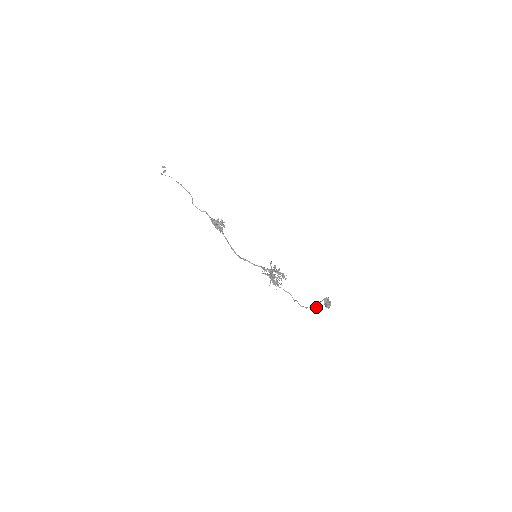
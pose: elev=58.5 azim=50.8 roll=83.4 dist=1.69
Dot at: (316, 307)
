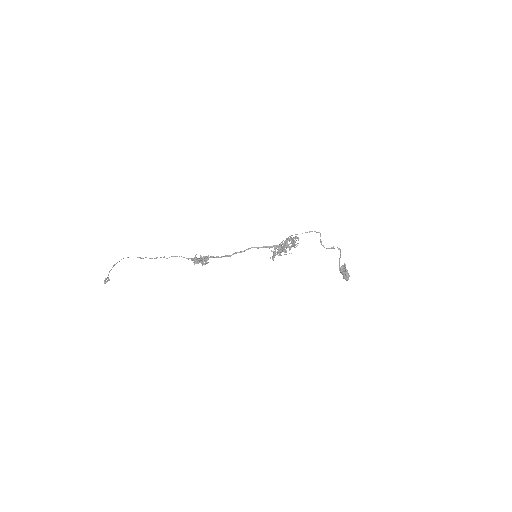
Dot at: (340, 251)
